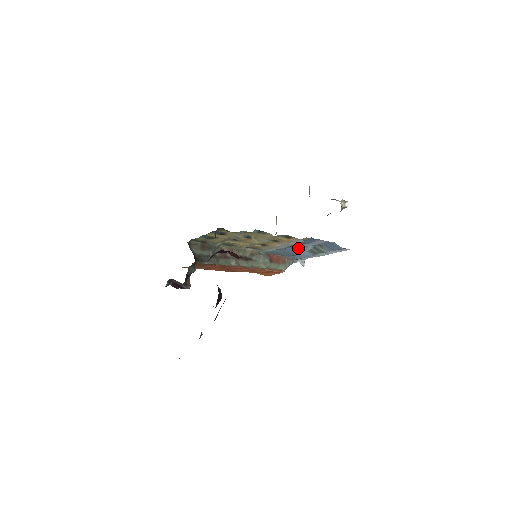
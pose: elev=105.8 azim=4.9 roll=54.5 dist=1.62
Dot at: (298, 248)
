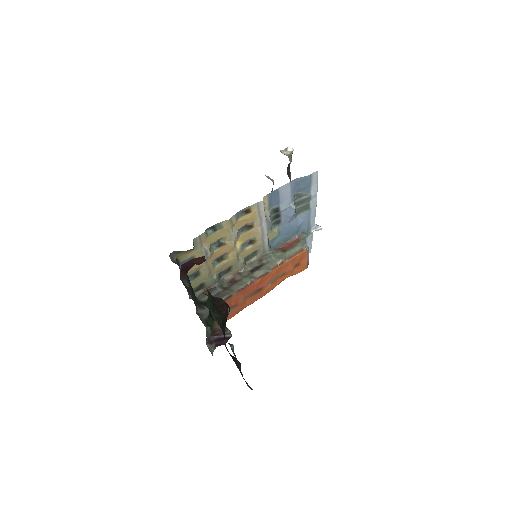
Dot at: (286, 217)
